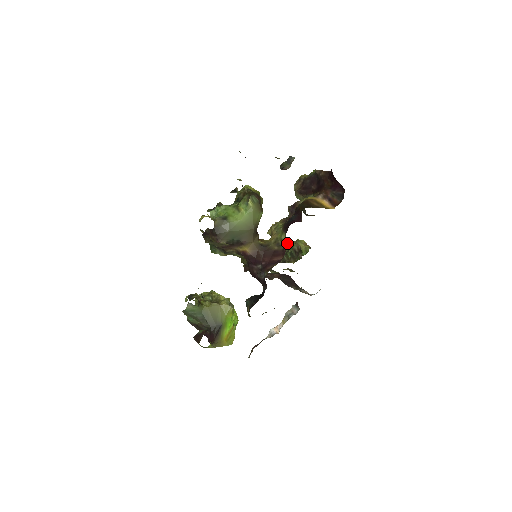
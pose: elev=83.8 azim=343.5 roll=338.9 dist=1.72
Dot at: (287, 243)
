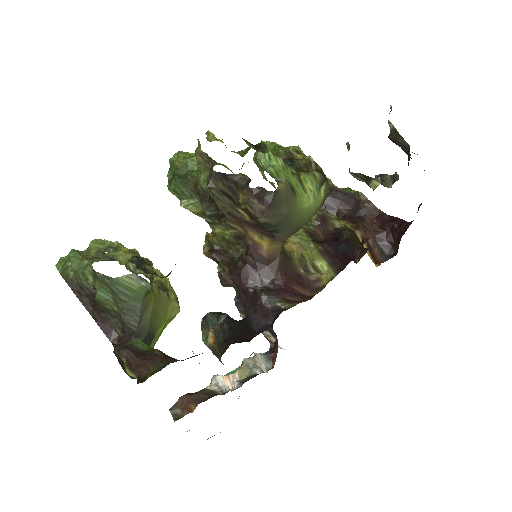
Dot at: occluded
